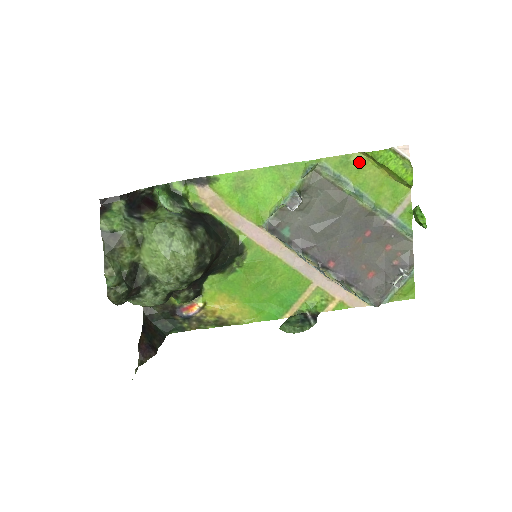
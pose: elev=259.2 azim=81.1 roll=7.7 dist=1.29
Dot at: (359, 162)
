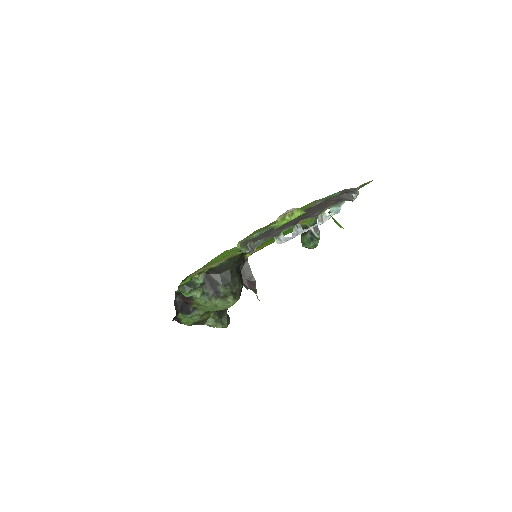
Dot at: occluded
